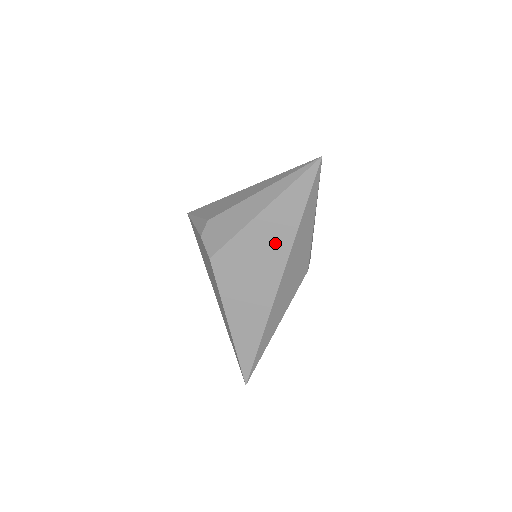
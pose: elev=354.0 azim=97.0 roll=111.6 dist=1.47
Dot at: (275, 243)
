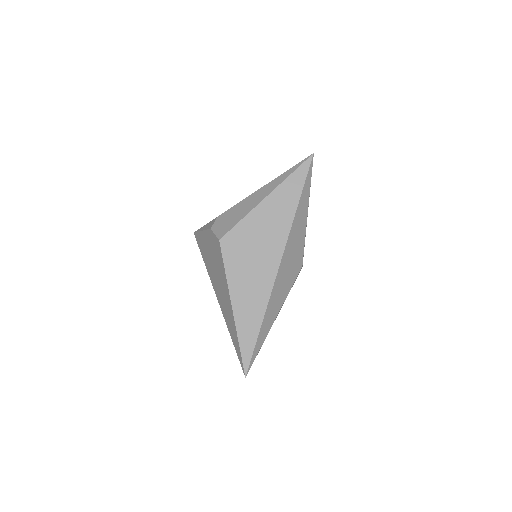
Dot at: (276, 225)
